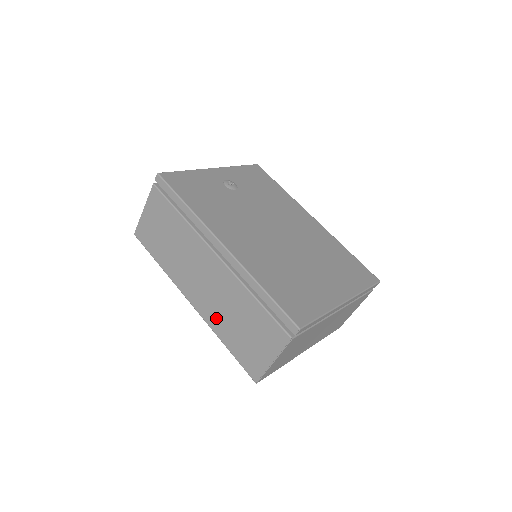
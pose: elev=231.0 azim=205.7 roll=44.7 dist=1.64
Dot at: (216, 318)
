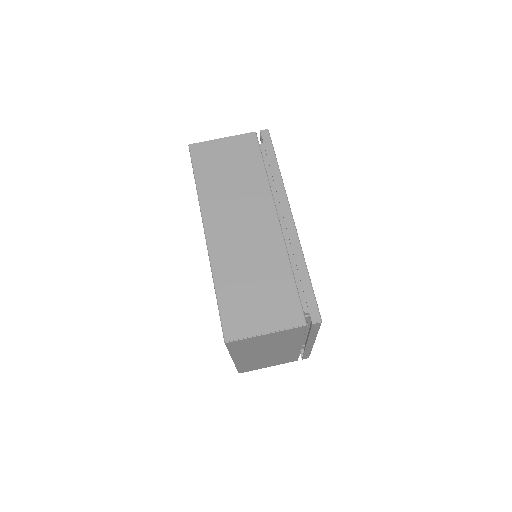
Dot at: (228, 263)
